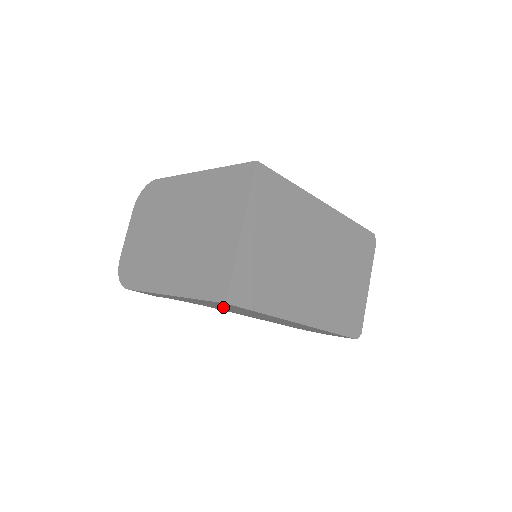
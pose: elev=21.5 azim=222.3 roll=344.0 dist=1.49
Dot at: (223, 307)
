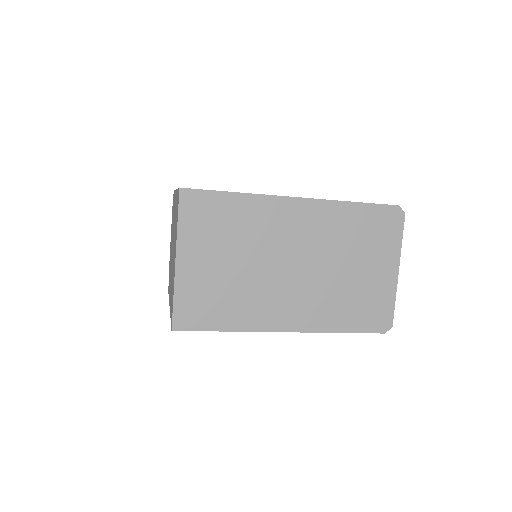
Dot at: occluded
